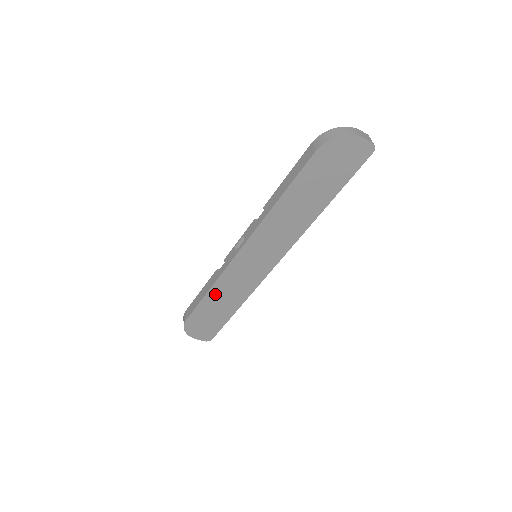
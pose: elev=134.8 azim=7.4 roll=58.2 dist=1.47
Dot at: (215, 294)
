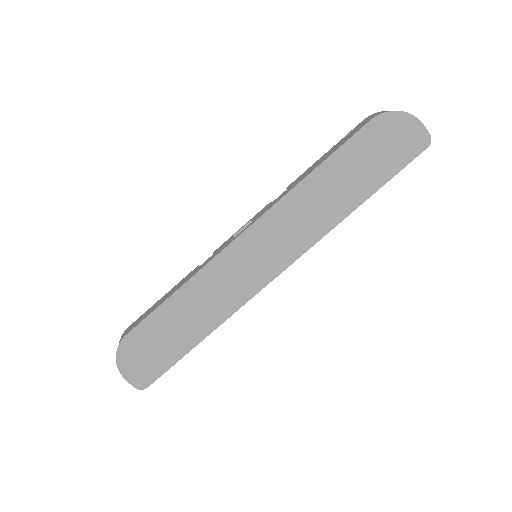
Dot at: (184, 299)
